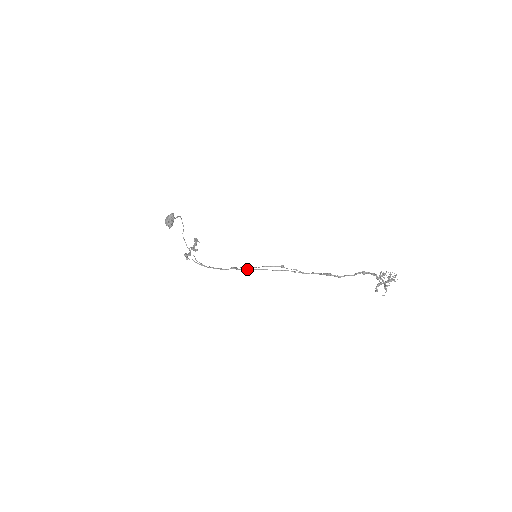
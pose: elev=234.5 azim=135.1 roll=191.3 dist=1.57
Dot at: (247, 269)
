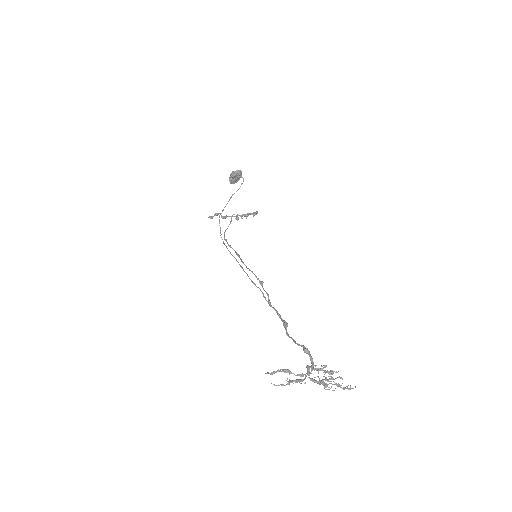
Dot at: (238, 262)
